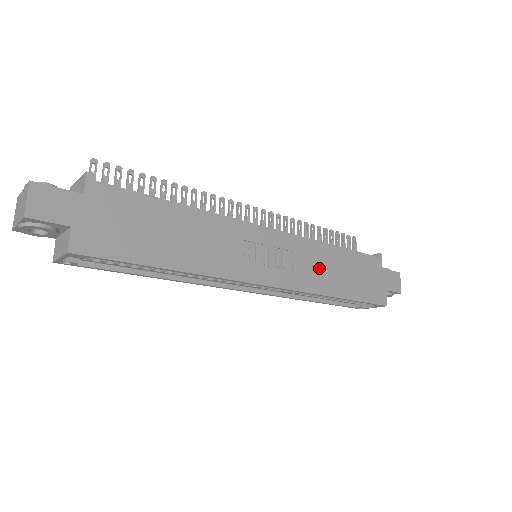
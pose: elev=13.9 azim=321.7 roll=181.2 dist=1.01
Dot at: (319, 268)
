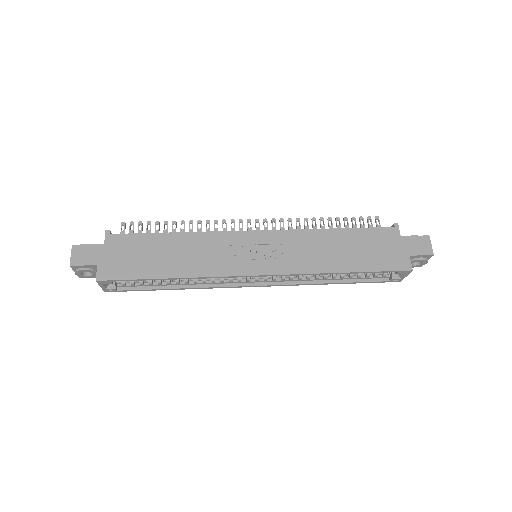
Dot at: (314, 251)
